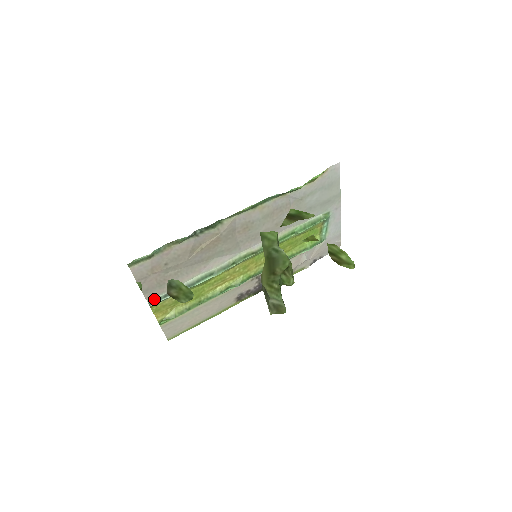
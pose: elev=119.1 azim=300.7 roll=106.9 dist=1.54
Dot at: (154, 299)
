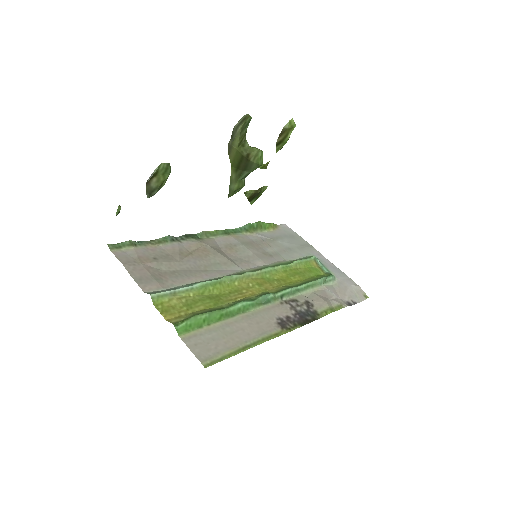
Dot at: (154, 292)
